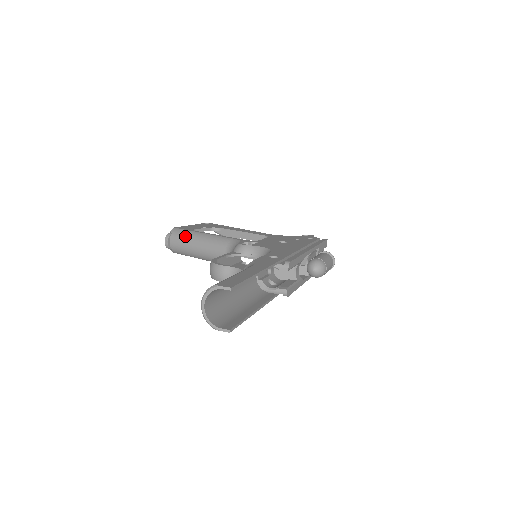
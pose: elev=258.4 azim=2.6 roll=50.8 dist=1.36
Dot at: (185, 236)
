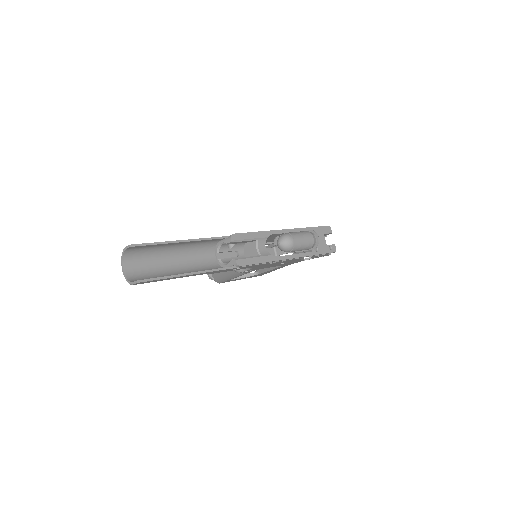
Dot at: occluded
